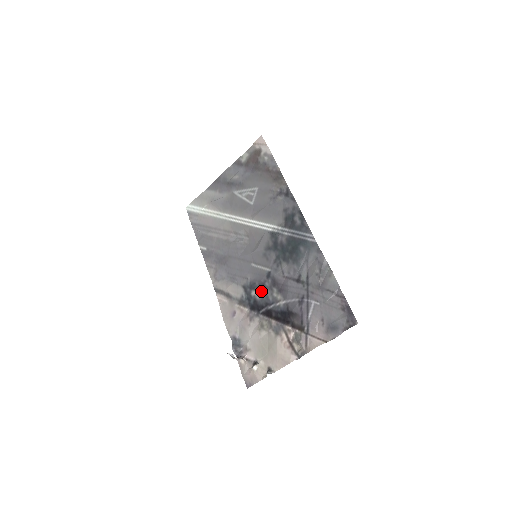
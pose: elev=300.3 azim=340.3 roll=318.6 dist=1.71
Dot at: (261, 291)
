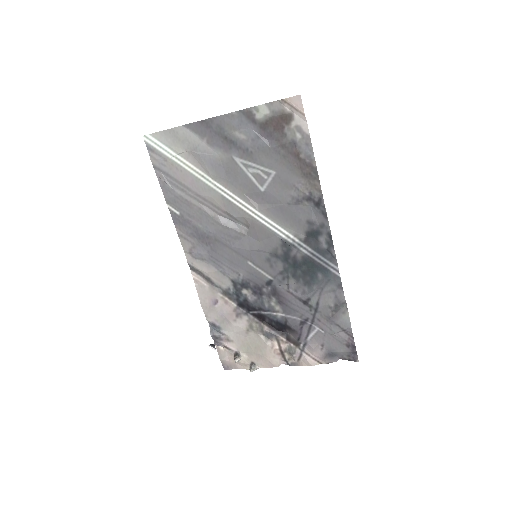
Dot at: (256, 294)
